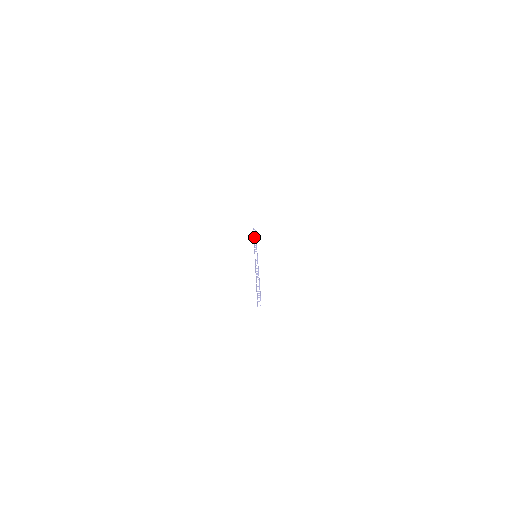
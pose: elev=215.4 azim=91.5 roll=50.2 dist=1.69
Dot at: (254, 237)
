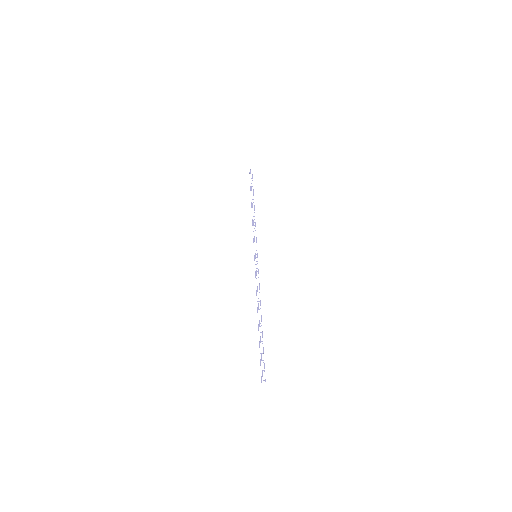
Dot at: occluded
